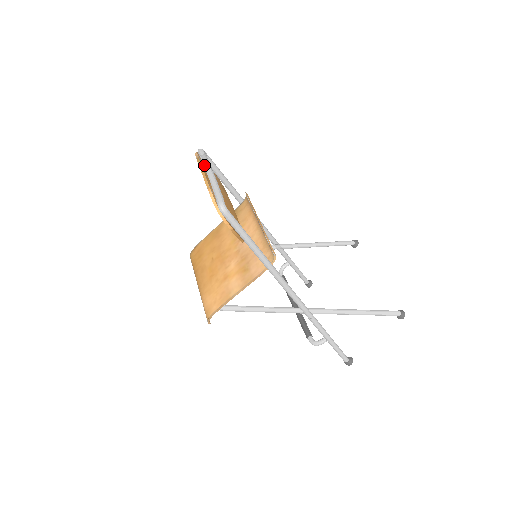
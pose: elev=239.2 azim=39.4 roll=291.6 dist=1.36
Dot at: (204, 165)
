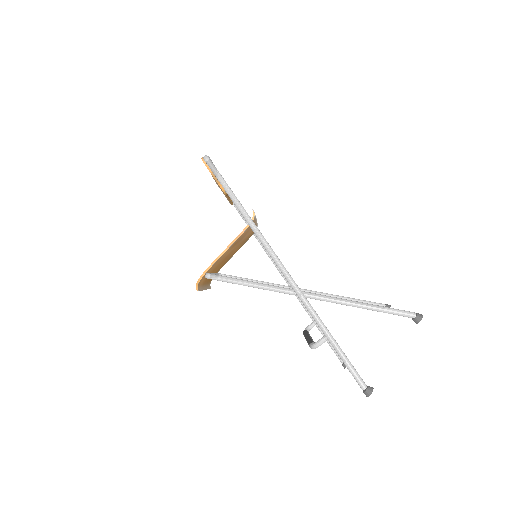
Dot at: occluded
